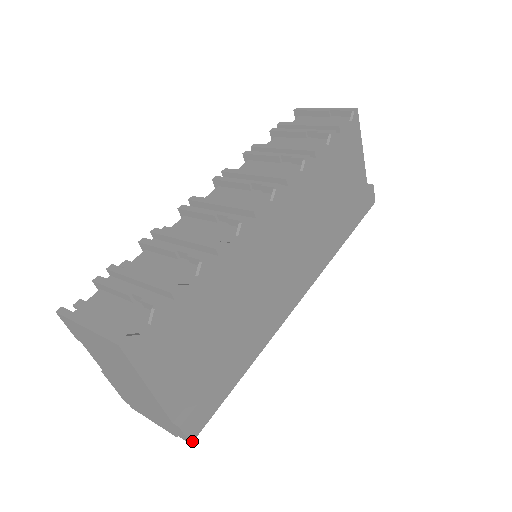
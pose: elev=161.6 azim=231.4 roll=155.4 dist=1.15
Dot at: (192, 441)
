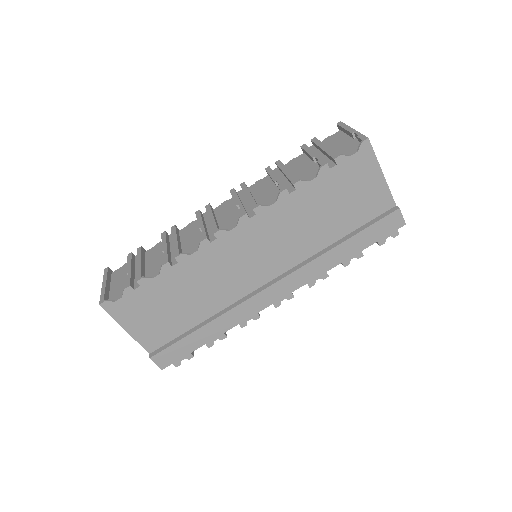
Dot at: occluded
